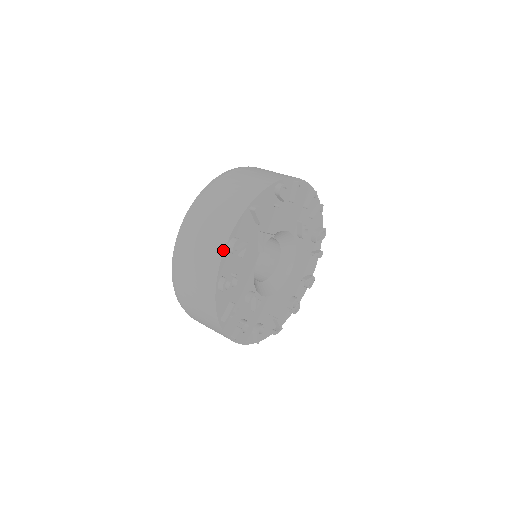
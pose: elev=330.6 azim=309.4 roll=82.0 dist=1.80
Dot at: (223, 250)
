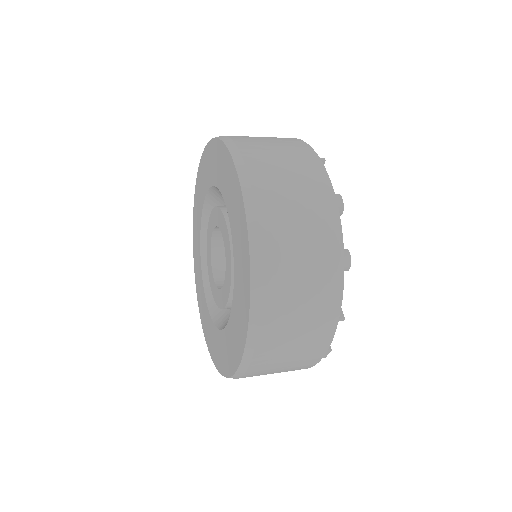
Dot at: (337, 209)
